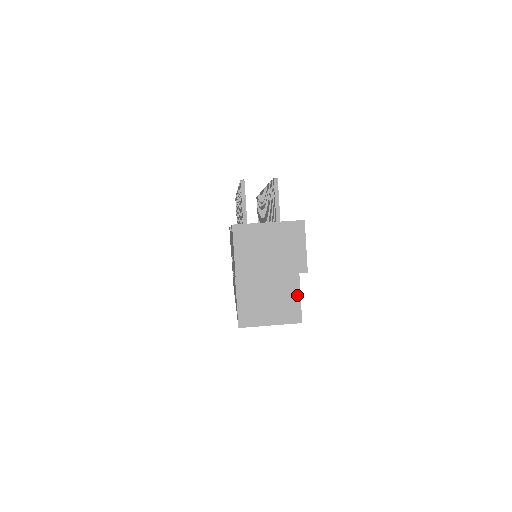
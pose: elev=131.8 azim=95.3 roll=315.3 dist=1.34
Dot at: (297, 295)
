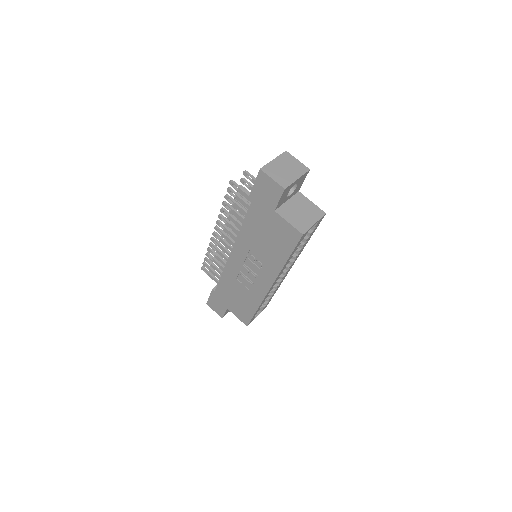
Dot at: (311, 203)
